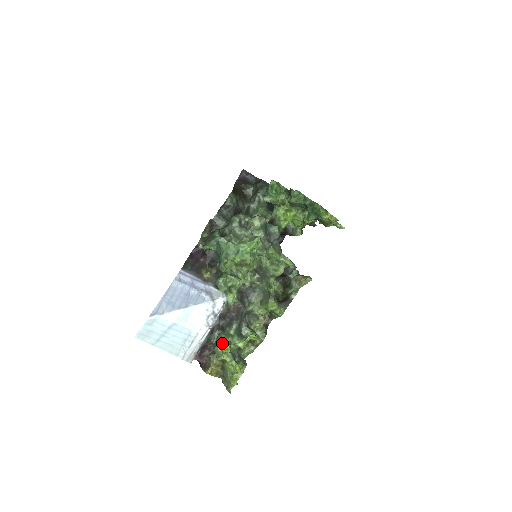
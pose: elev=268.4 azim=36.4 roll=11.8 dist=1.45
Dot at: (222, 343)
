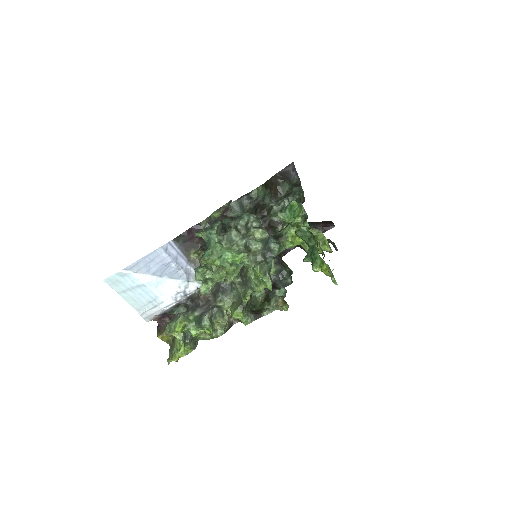
Dot at: (177, 323)
